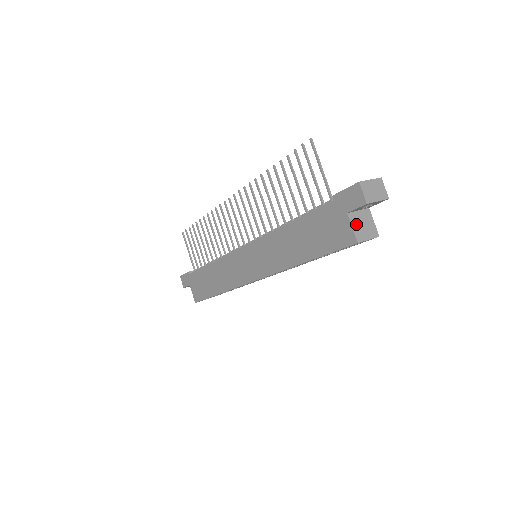
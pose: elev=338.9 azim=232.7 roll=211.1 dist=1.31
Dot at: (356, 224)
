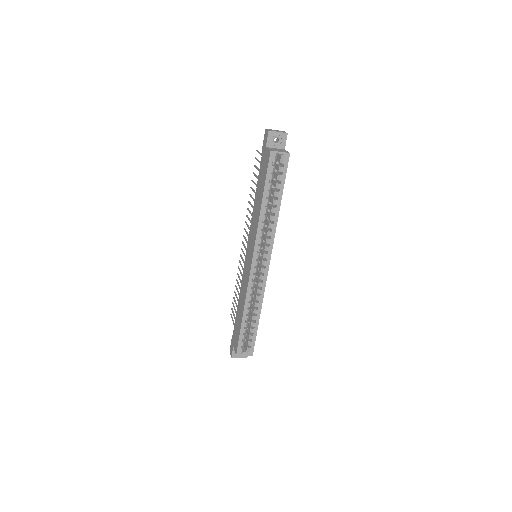
Dot at: (272, 149)
